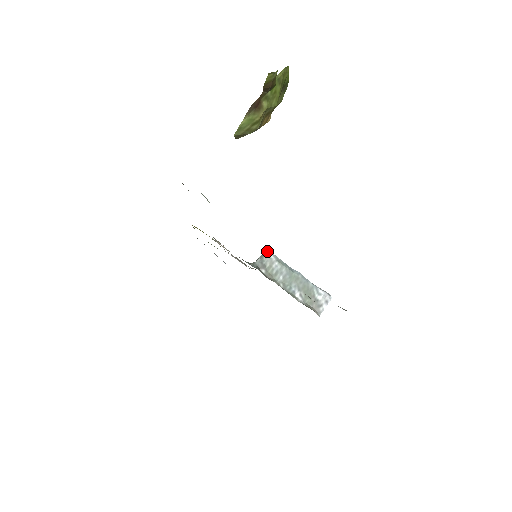
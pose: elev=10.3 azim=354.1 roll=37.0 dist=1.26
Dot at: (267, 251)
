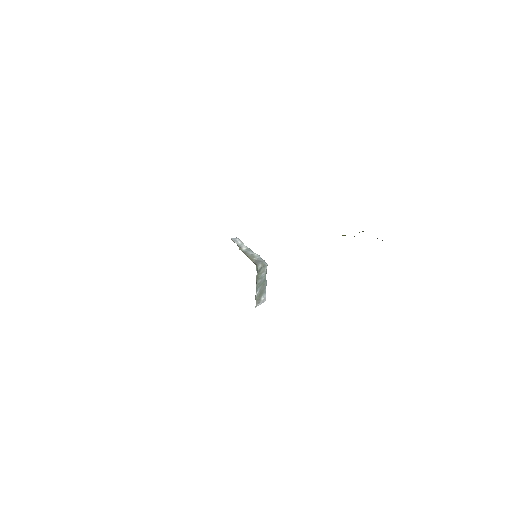
Dot at: occluded
